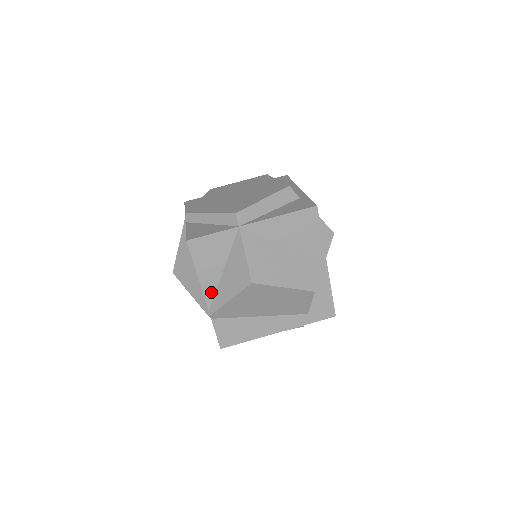
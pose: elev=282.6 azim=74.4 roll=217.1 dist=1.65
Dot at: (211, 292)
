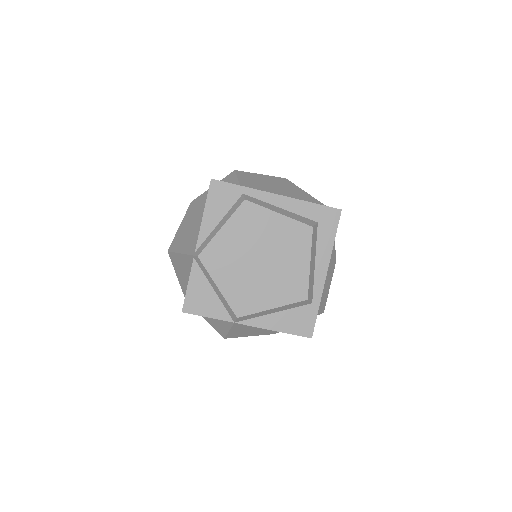
Dot at: occluded
